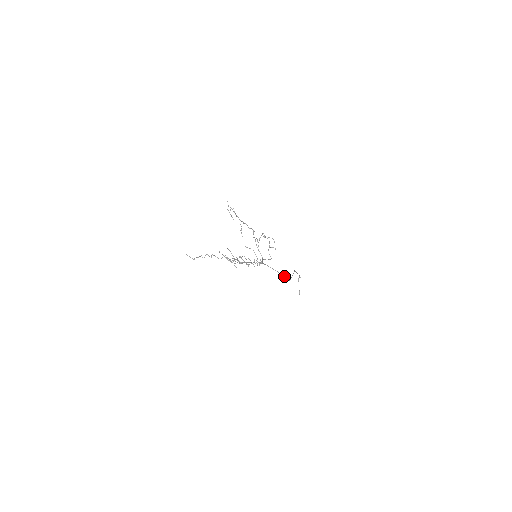
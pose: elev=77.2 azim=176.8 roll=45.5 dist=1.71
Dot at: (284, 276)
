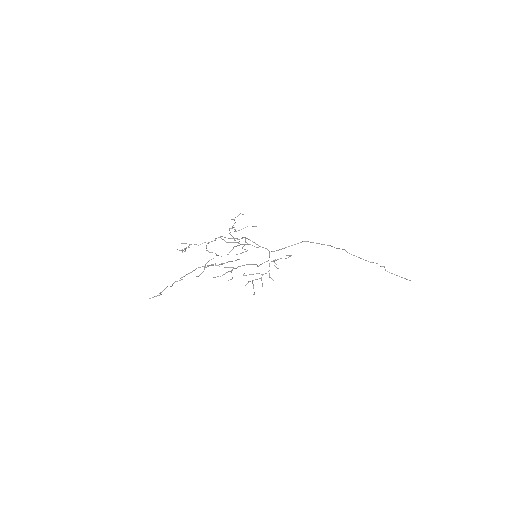
Dot at: occluded
